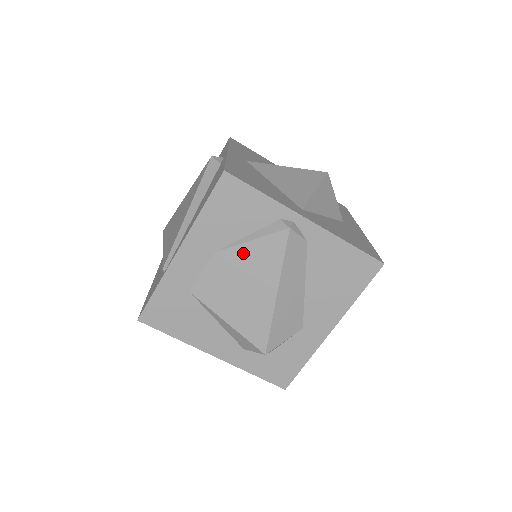
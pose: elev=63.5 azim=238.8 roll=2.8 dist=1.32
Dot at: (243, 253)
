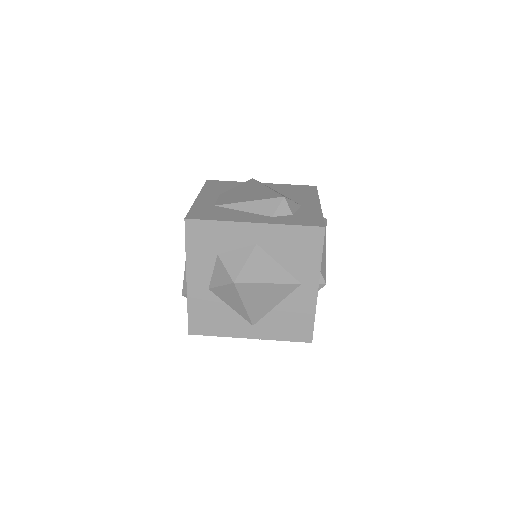
Dot at: (236, 189)
